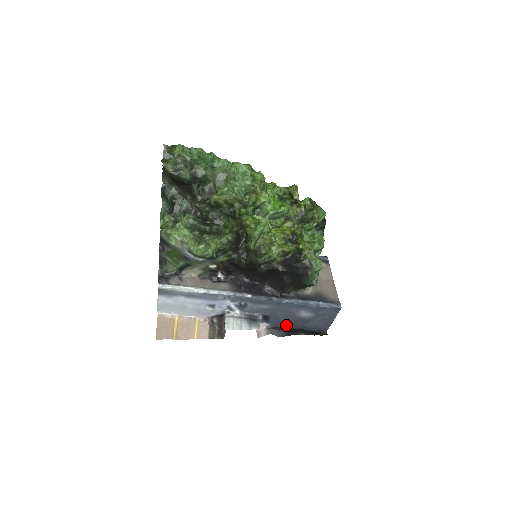
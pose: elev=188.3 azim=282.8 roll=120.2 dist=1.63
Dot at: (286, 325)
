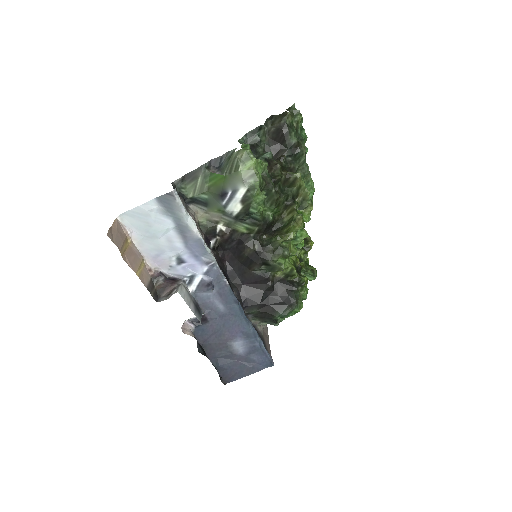
Dot at: (205, 345)
